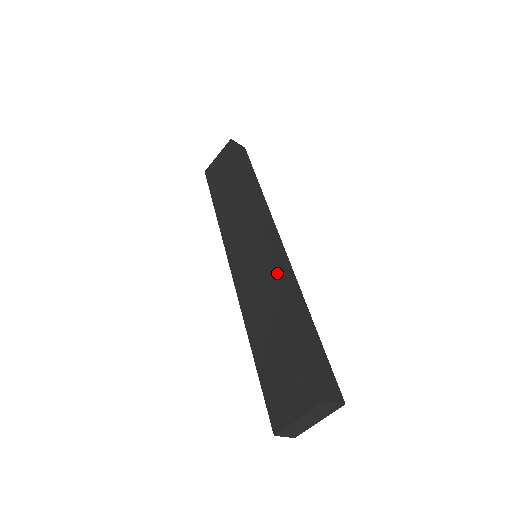
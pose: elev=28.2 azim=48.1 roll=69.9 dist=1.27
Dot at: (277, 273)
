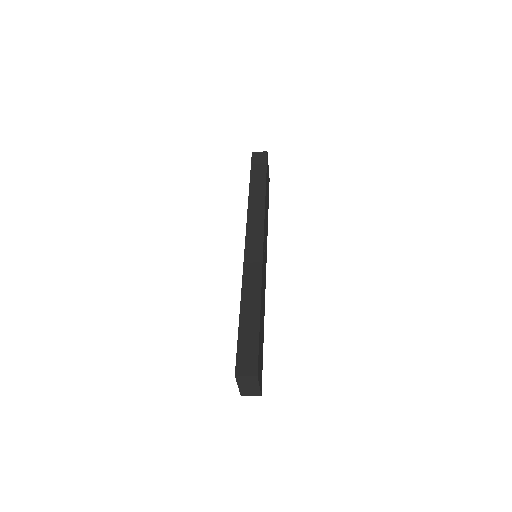
Dot at: (242, 276)
